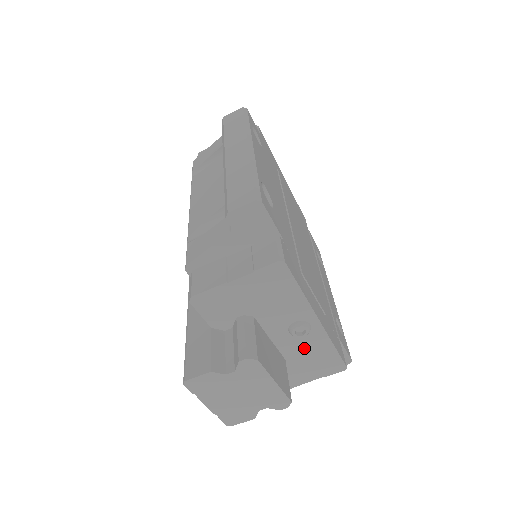
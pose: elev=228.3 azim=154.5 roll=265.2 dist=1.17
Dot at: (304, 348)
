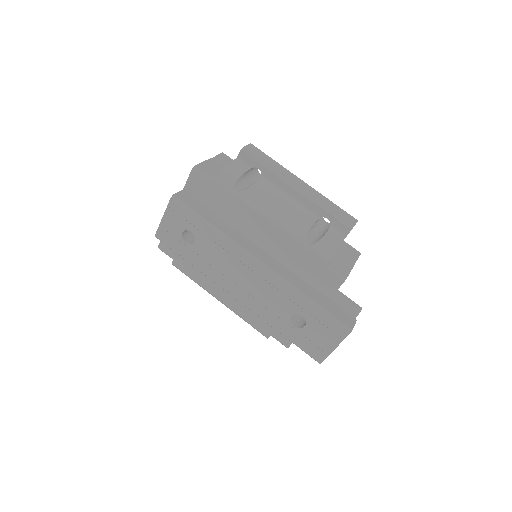
Dot at: occluded
